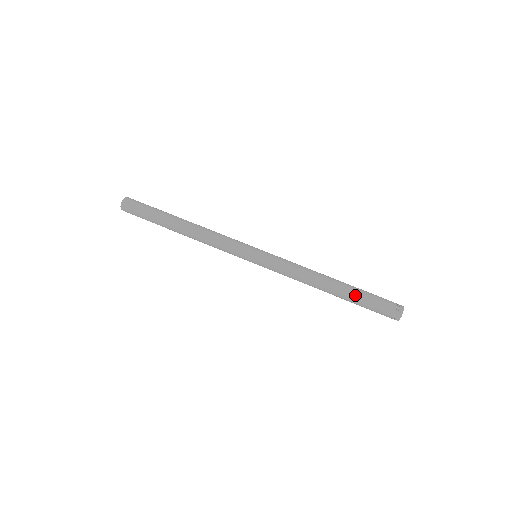
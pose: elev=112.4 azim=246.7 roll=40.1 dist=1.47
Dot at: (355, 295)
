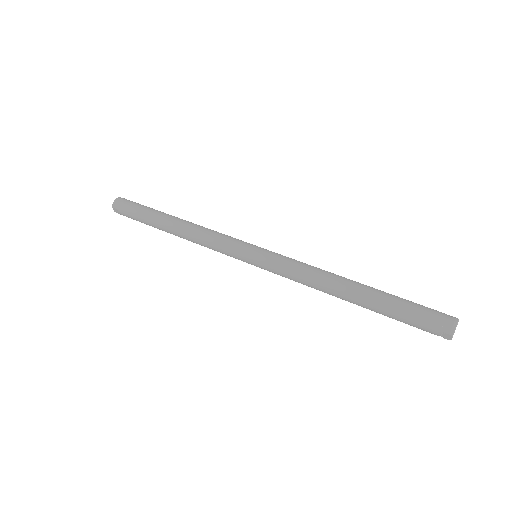
Dot at: (381, 308)
